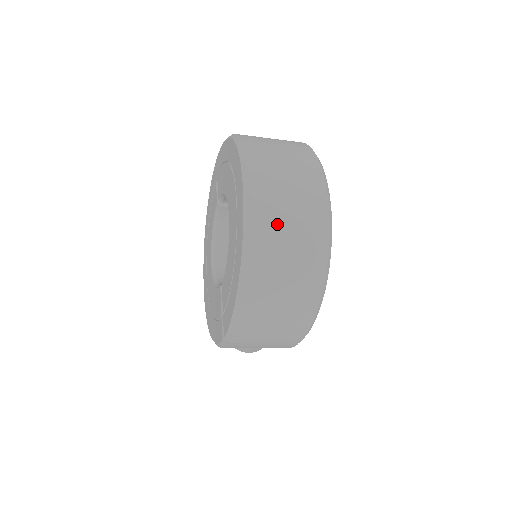
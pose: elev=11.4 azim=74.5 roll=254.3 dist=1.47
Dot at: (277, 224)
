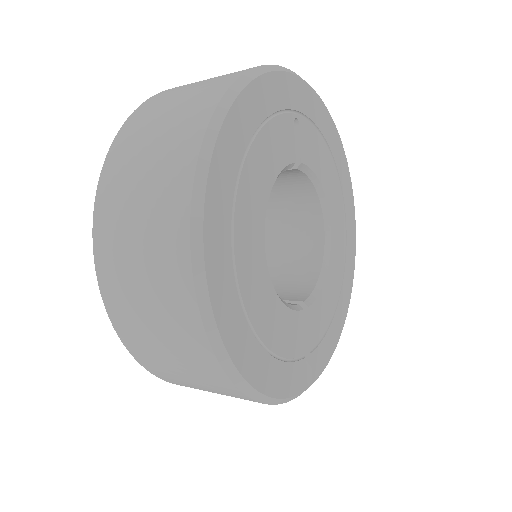
Dot at: (139, 325)
